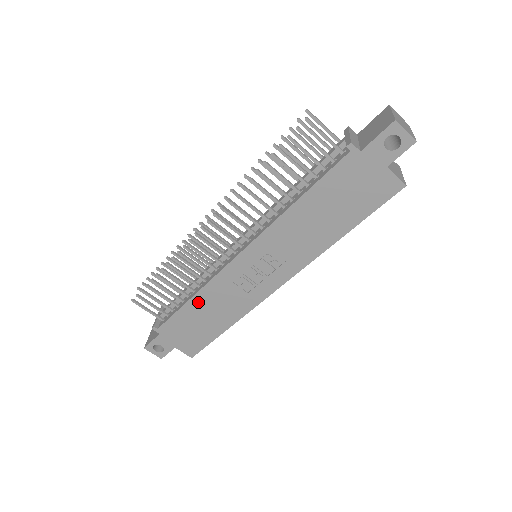
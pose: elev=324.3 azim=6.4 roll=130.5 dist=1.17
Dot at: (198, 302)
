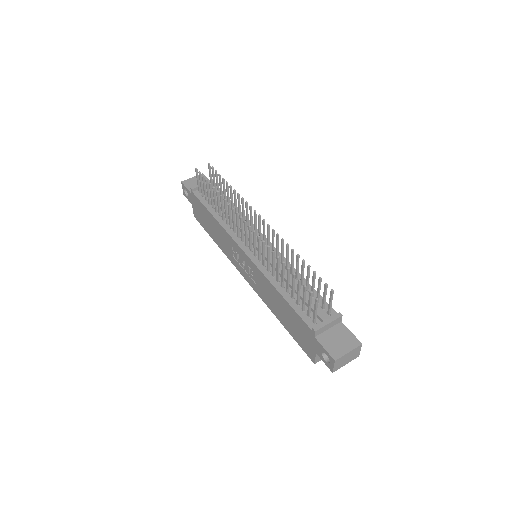
Dot at: (215, 222)
